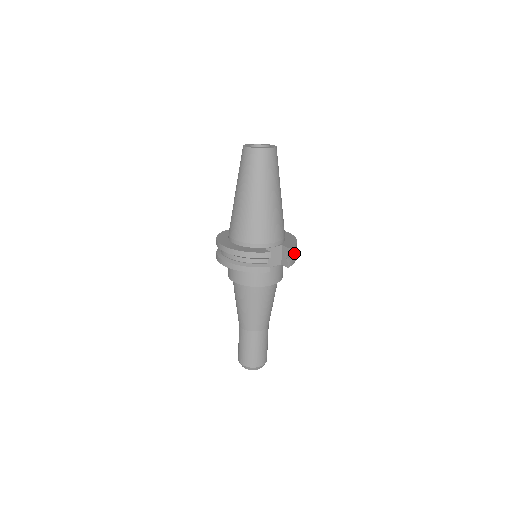
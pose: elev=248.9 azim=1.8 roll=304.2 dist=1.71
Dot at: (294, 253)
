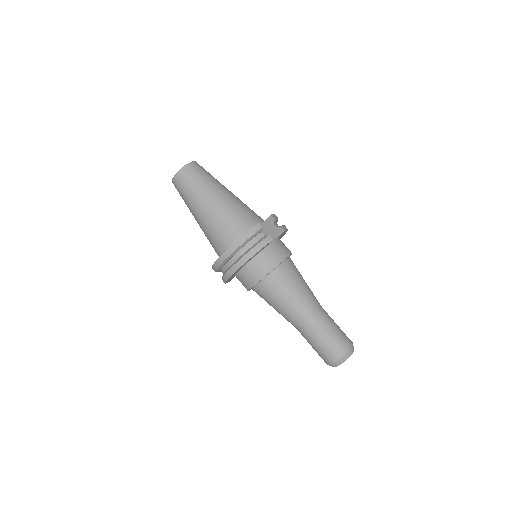
Dot at: occluded
